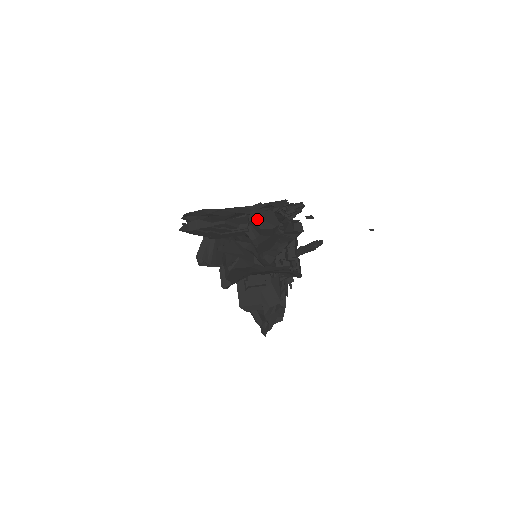
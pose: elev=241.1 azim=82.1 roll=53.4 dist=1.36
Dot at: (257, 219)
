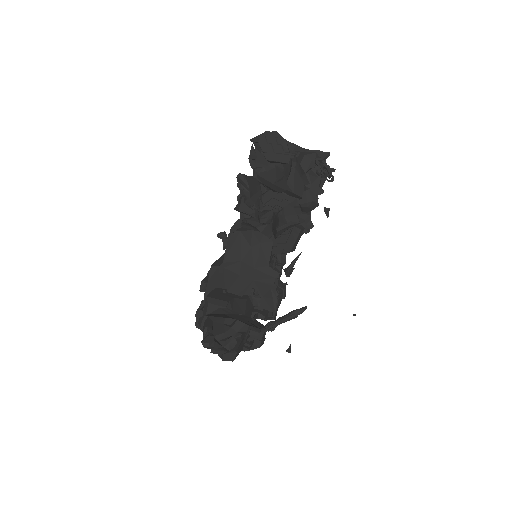
Dot at: occluded
